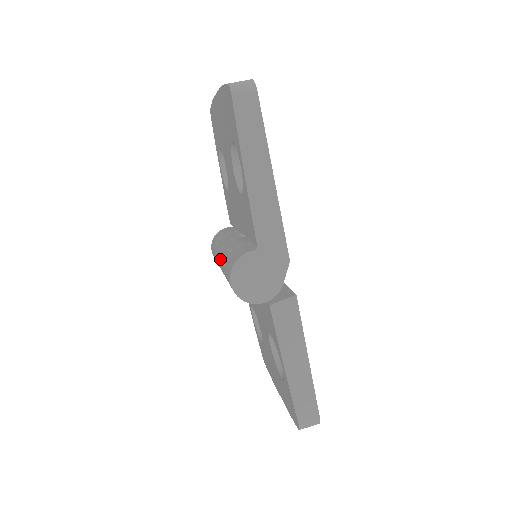
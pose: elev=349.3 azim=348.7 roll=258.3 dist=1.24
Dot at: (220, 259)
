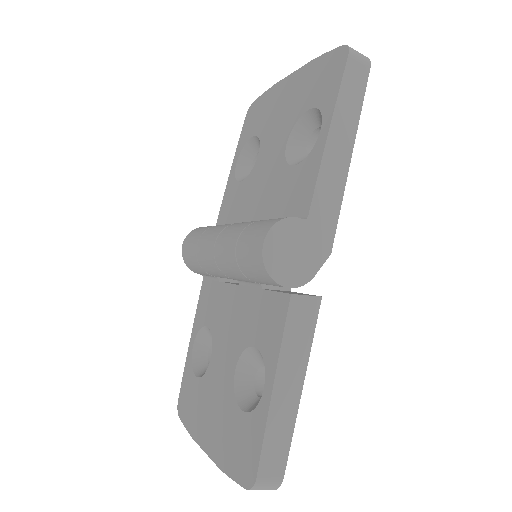
Dot at: (224, 234)
